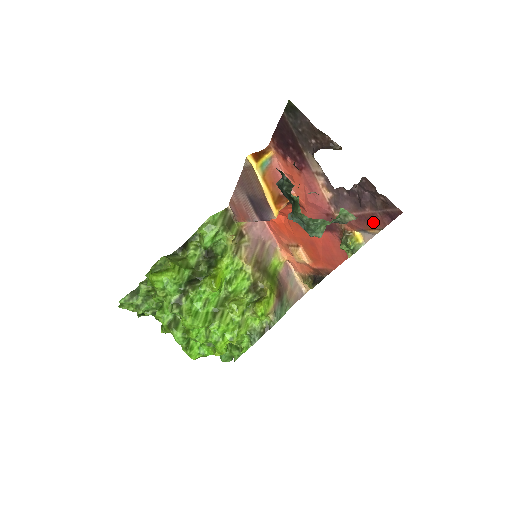
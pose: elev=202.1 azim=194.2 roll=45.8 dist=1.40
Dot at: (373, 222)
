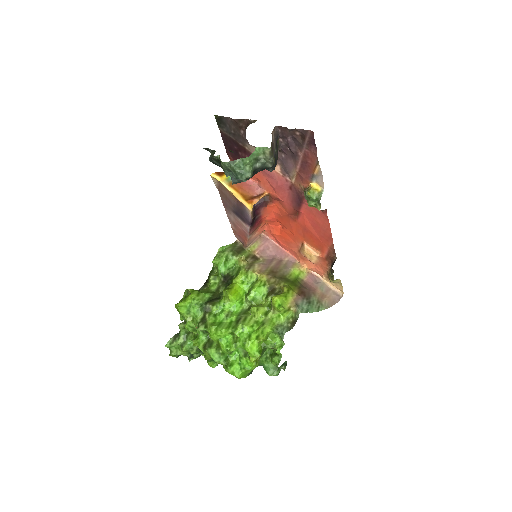
Dot at: (310, 161)
